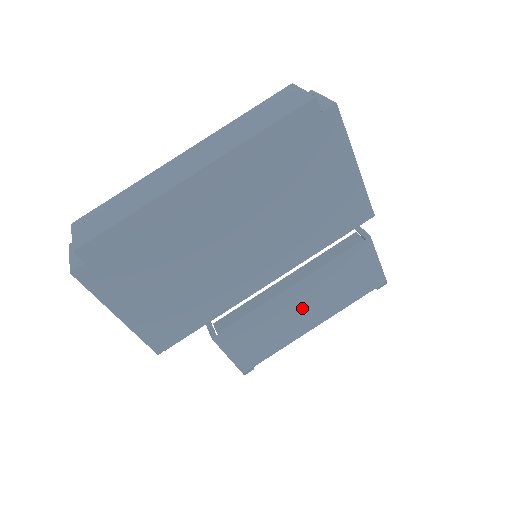
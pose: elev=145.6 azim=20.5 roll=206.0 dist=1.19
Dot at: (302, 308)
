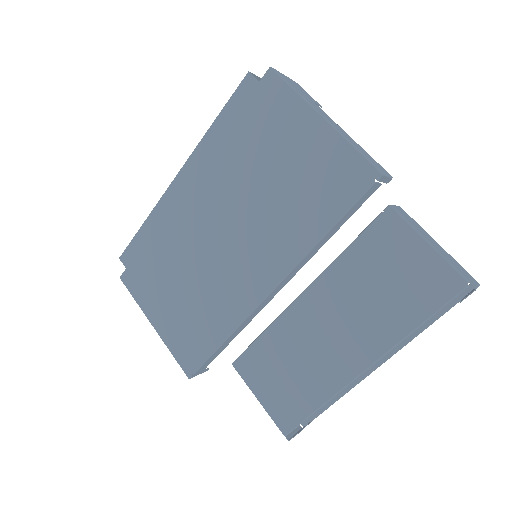
Dot at: (330, 330)
